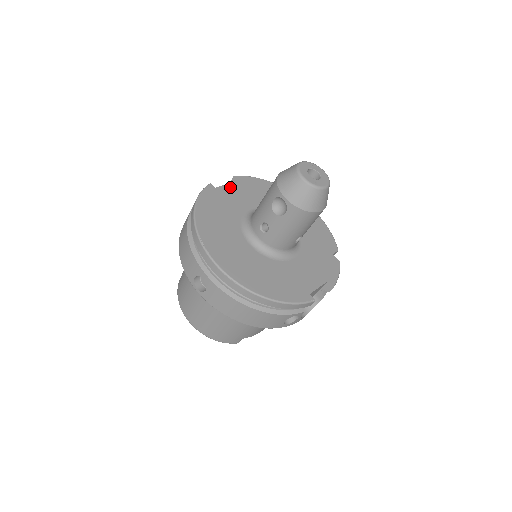
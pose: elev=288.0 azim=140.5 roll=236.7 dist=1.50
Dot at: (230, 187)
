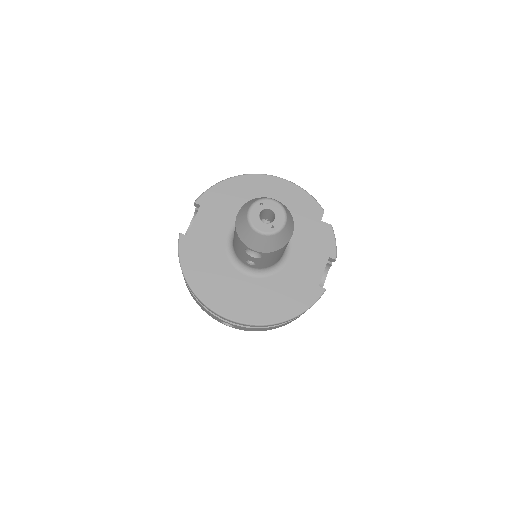
Dot at: (198, 222)
